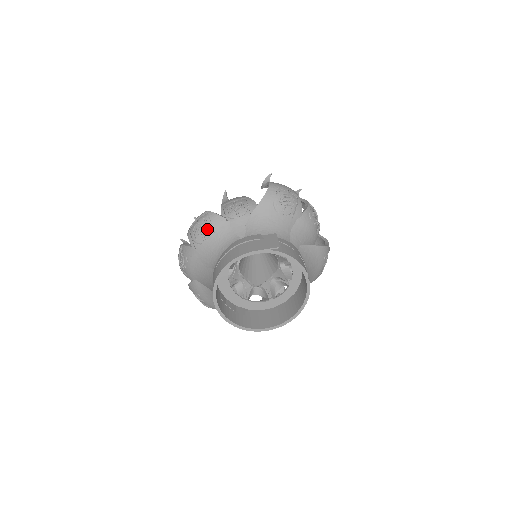
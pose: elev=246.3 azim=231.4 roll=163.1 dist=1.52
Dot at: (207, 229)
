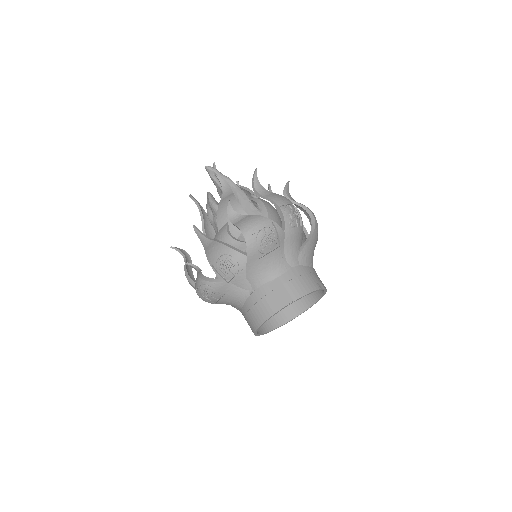
Dot at: (215, 294)
